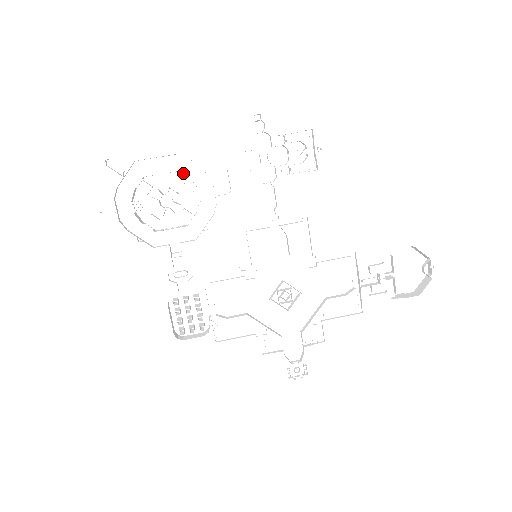
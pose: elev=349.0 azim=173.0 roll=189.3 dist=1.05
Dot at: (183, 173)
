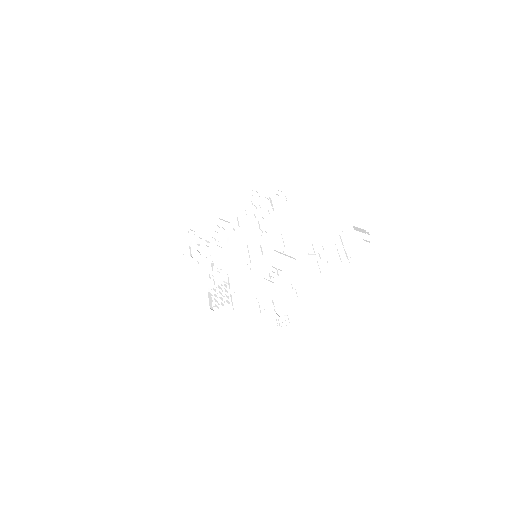
Dot at: occluded
